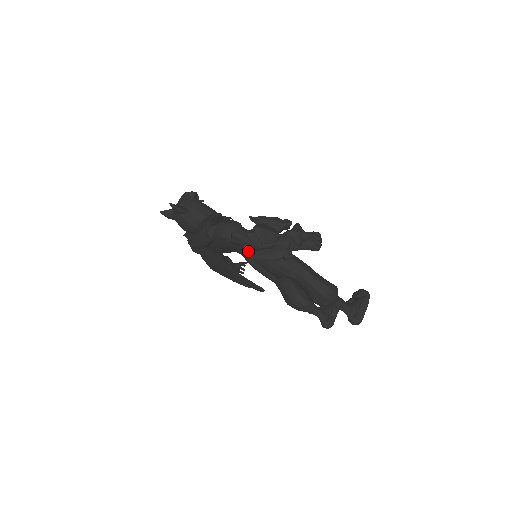
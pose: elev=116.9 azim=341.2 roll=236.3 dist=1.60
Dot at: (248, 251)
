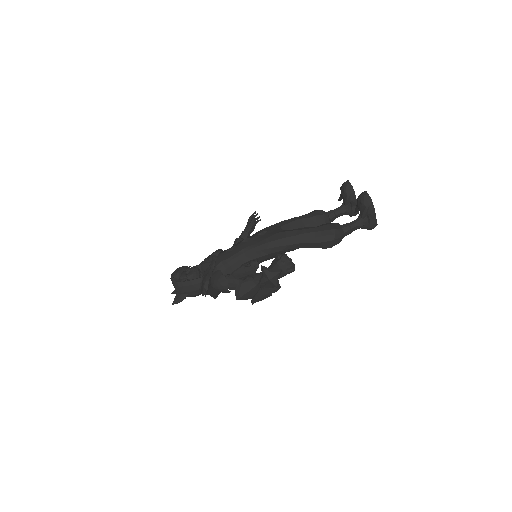
Dot at: occluded
